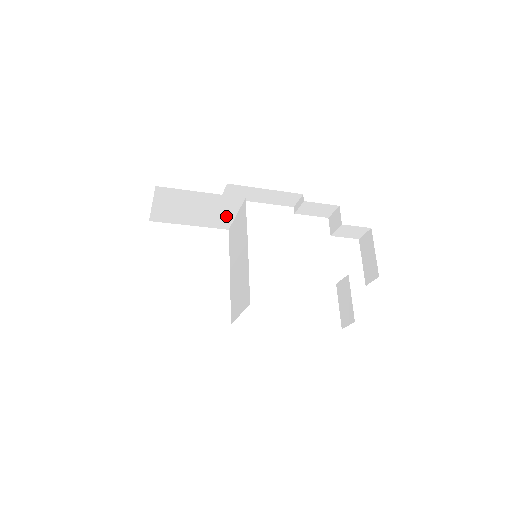
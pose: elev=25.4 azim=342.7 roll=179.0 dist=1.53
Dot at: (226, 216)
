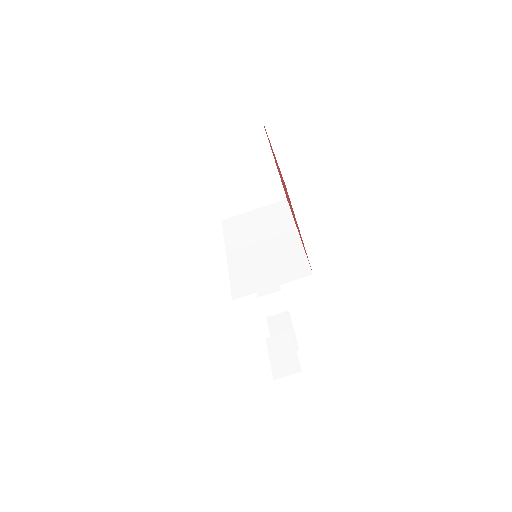
Dot at: (245, 204)
